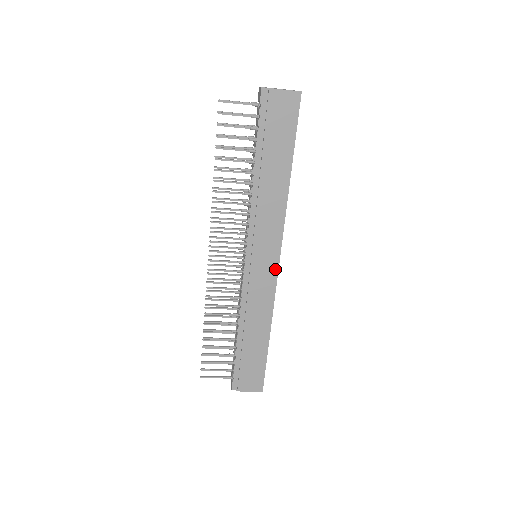
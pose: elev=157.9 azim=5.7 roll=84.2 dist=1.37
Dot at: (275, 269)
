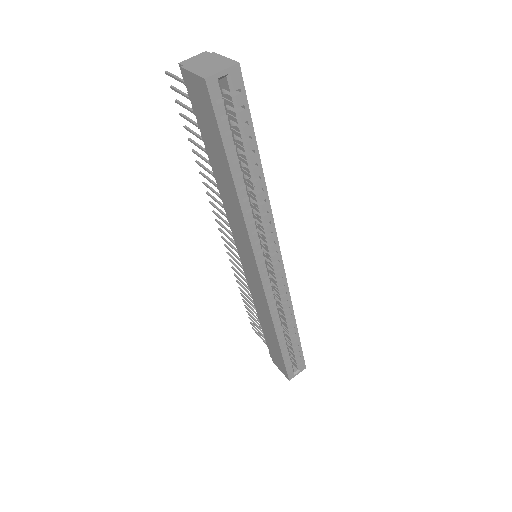
Dot at: (260, 282)
